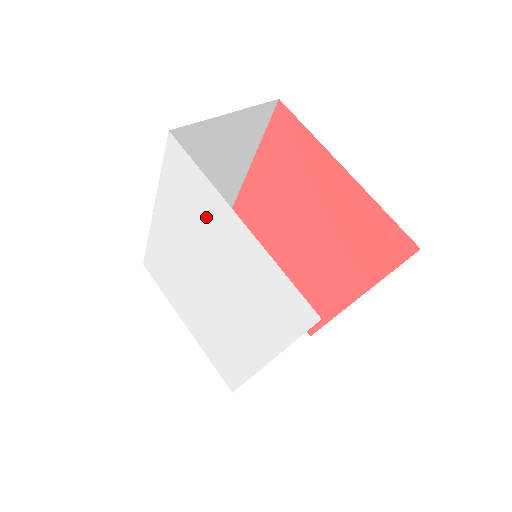
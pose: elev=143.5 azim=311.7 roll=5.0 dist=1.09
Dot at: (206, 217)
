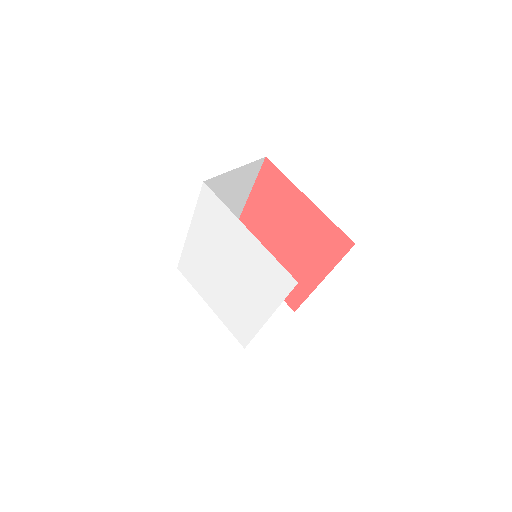
Dot at: (227, 231)
